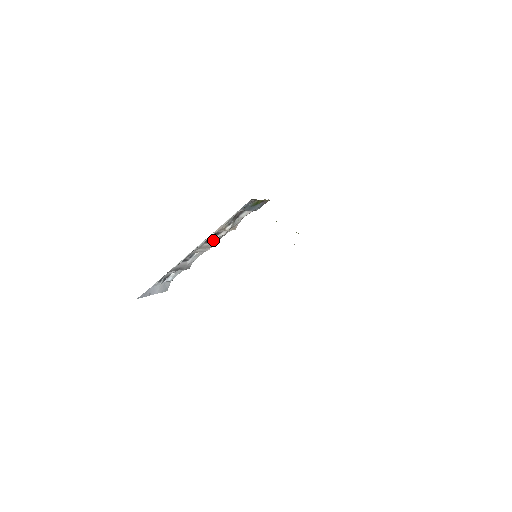
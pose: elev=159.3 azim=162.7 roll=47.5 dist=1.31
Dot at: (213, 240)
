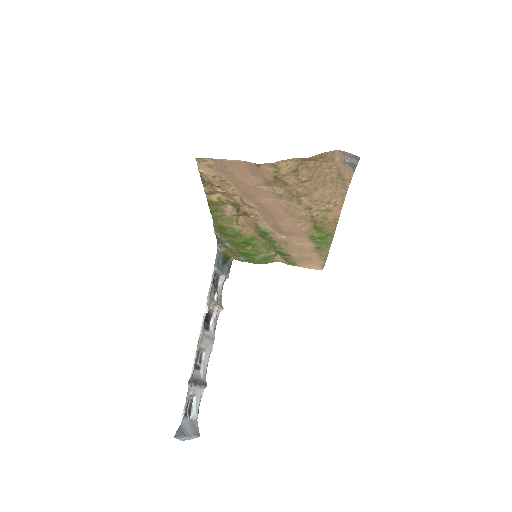
Dot at: (210, 328)
